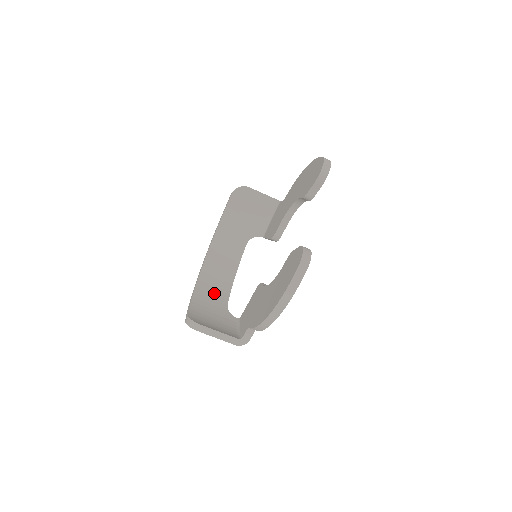
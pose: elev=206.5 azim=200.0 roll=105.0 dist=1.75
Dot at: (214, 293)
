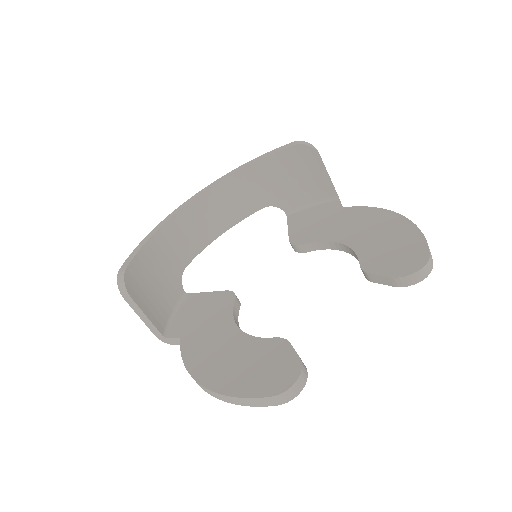
Dot at: (182, 242)
